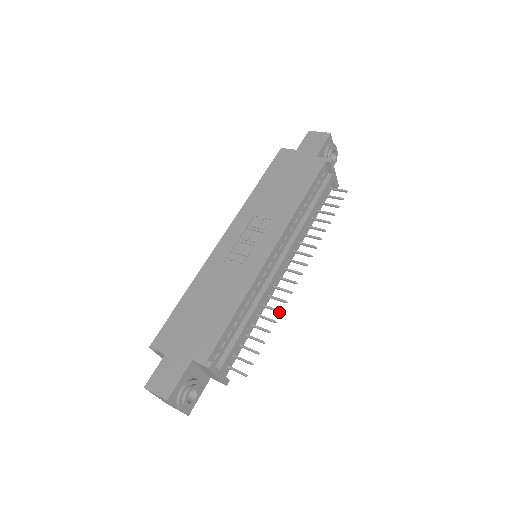
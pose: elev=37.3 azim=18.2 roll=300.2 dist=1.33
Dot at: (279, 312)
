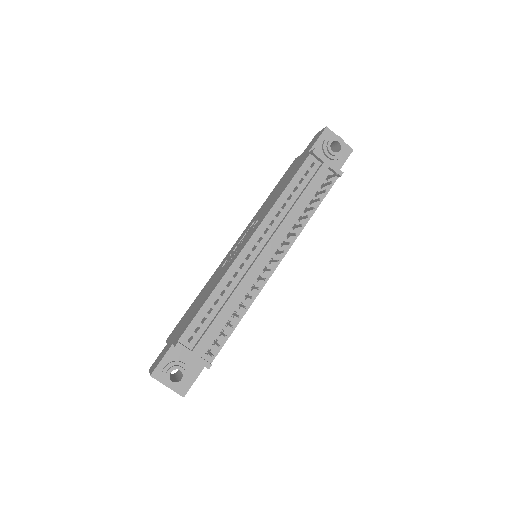
Dot at: (251, 298)
